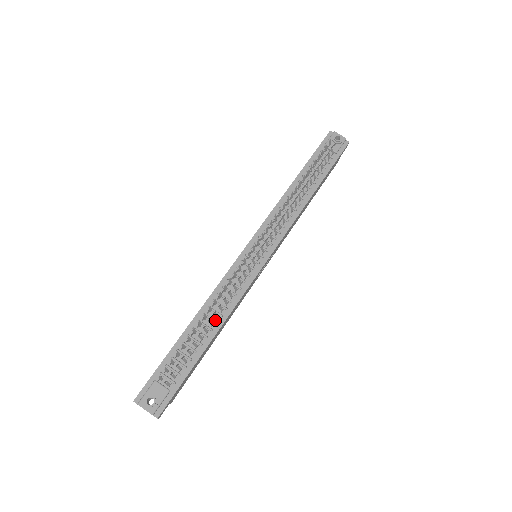
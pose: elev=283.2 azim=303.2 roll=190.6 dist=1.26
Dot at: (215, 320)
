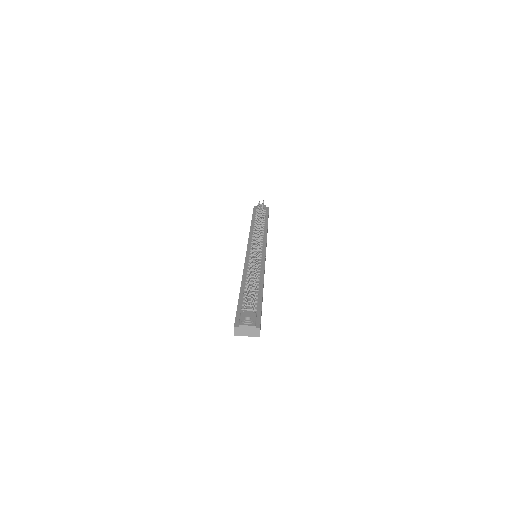
Dot at: (257, 280)
